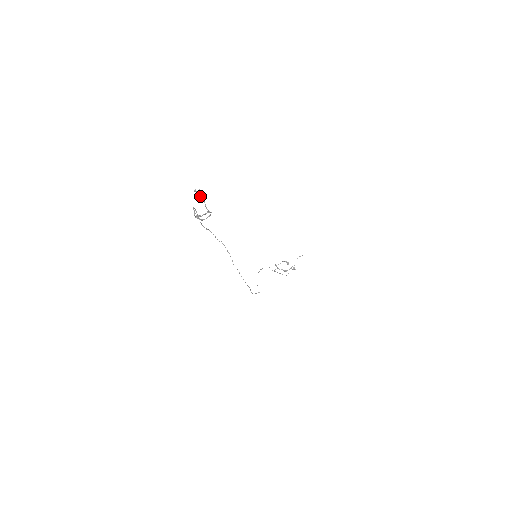
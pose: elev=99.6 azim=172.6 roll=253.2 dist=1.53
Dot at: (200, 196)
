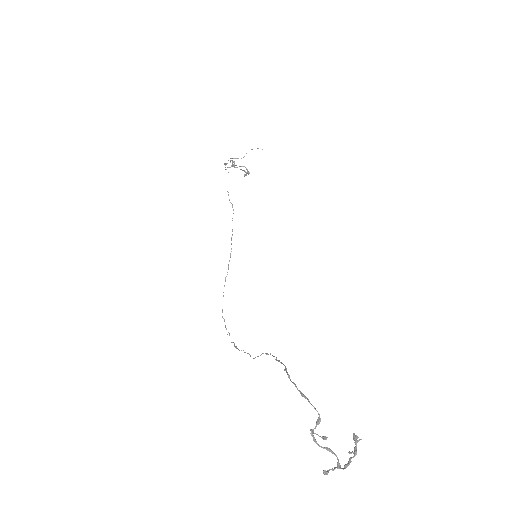
Dot at: occluded
